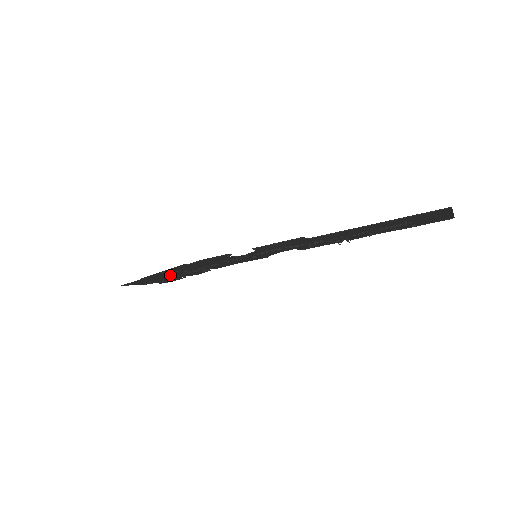
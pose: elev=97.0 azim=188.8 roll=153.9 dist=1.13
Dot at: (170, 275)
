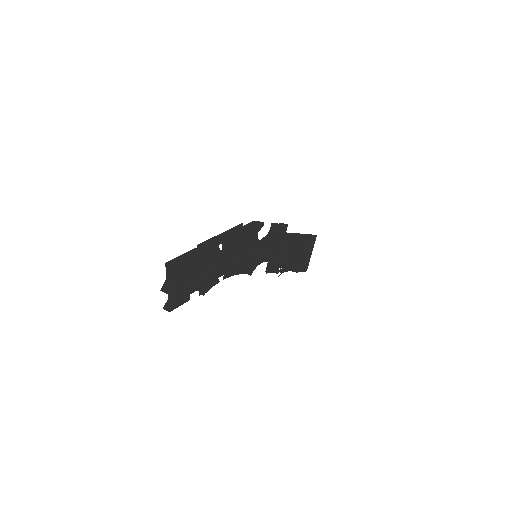
Dot at: (205, 263)
